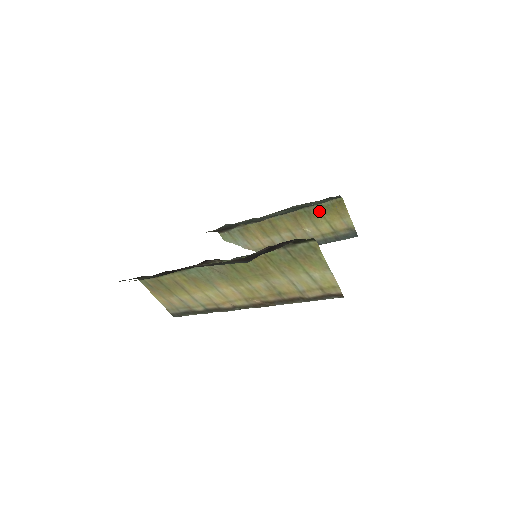
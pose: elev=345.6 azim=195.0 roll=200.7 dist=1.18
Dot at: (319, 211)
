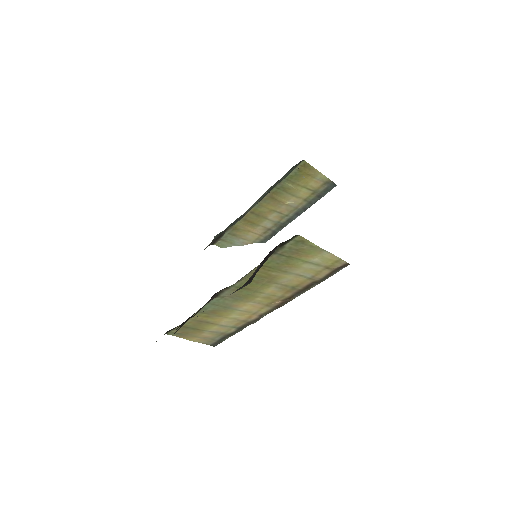
Dot at: (290, 182)
